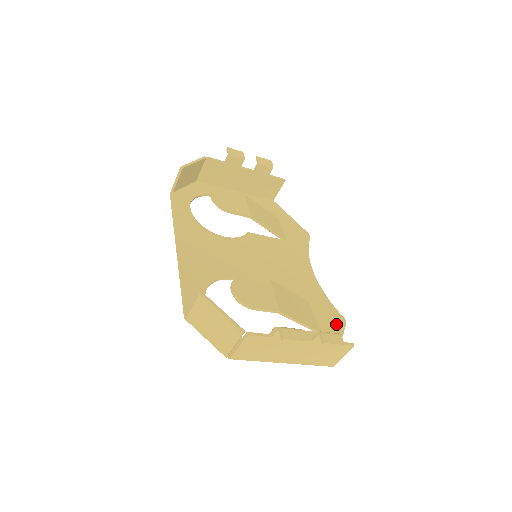
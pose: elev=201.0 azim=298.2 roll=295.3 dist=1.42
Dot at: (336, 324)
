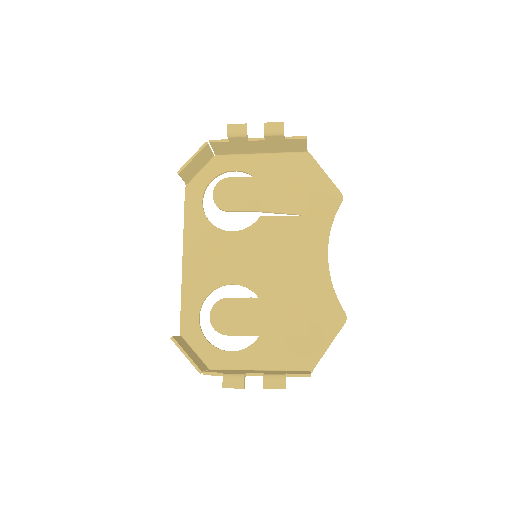
Dot at: (332, 324)
